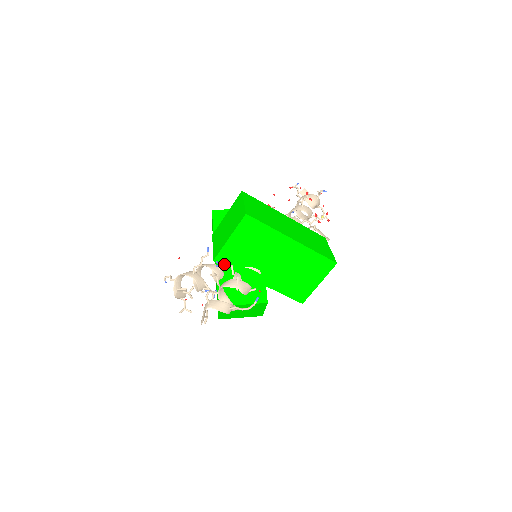
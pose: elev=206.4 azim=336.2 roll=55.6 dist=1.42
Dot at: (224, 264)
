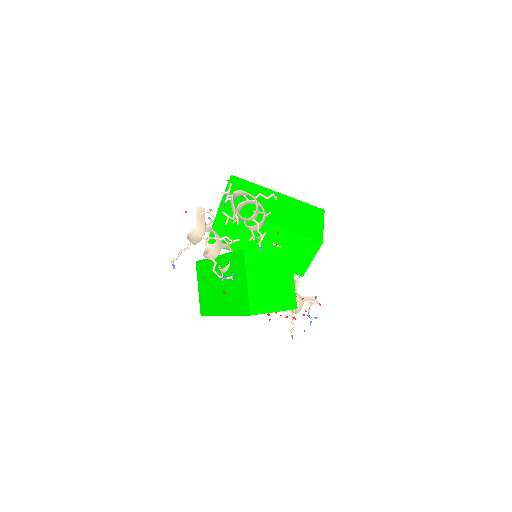
Dot at: occluded
